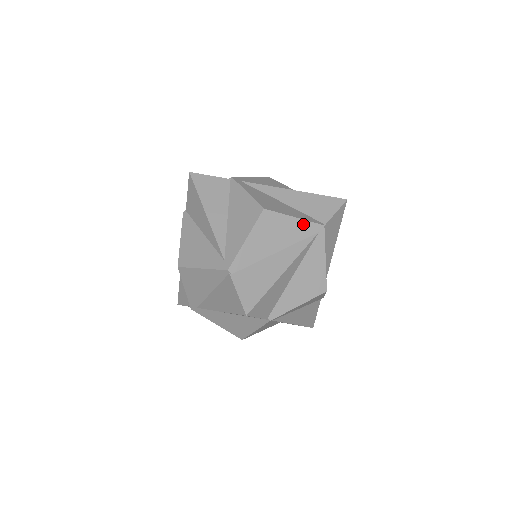
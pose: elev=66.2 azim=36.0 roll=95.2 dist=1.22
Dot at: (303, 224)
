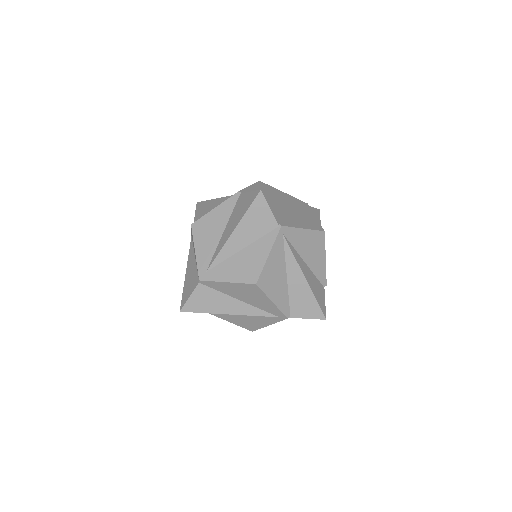
Dot at: (291, 197)
